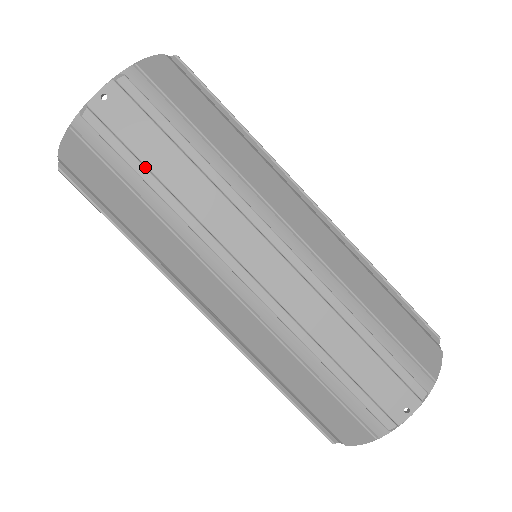
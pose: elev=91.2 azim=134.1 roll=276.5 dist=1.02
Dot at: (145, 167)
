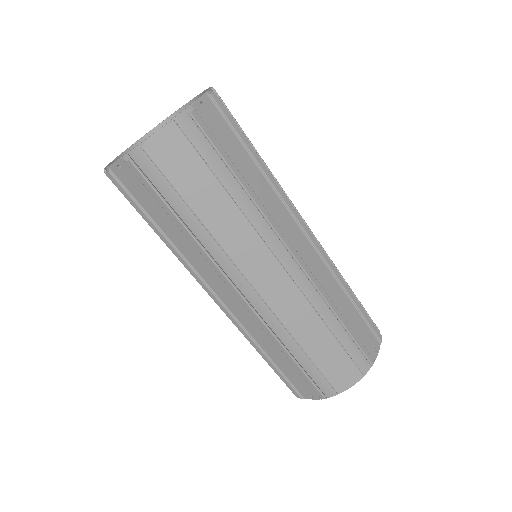
Dot at: (233, 163)
